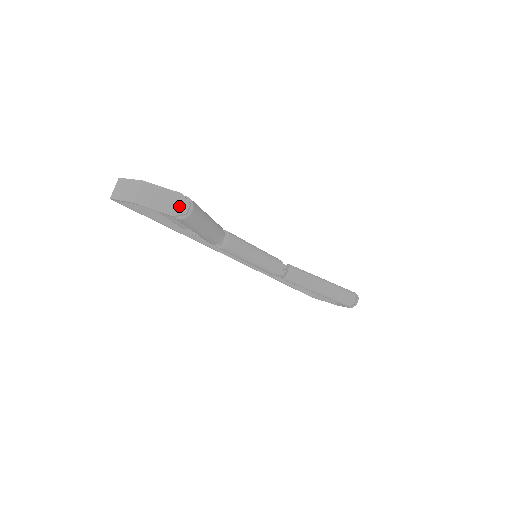
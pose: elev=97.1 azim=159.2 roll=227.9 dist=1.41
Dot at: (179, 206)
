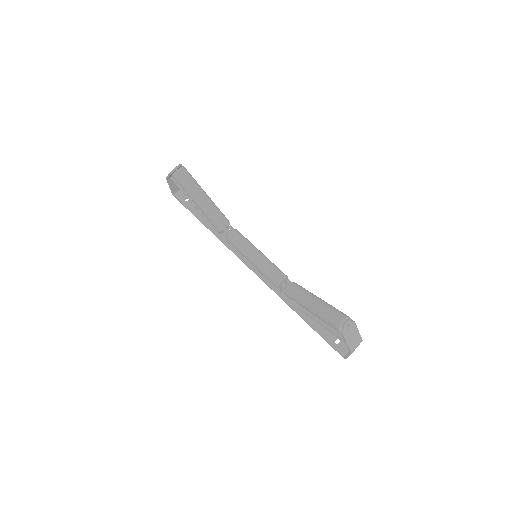
Dot at: occluded
